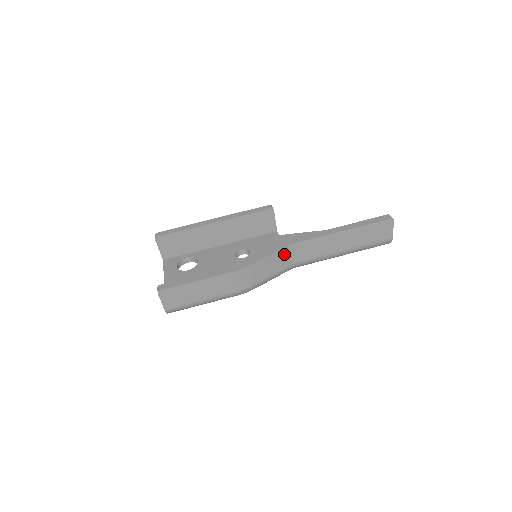
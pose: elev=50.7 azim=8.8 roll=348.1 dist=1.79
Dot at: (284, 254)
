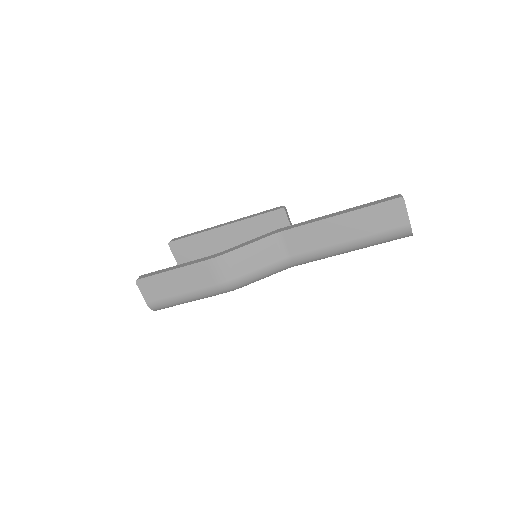
Dot at: (270, 245)
